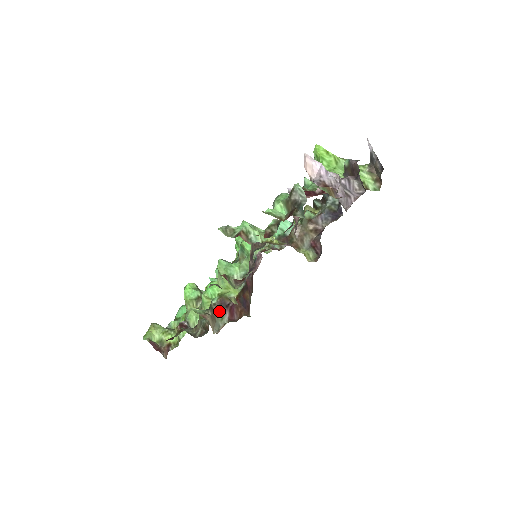
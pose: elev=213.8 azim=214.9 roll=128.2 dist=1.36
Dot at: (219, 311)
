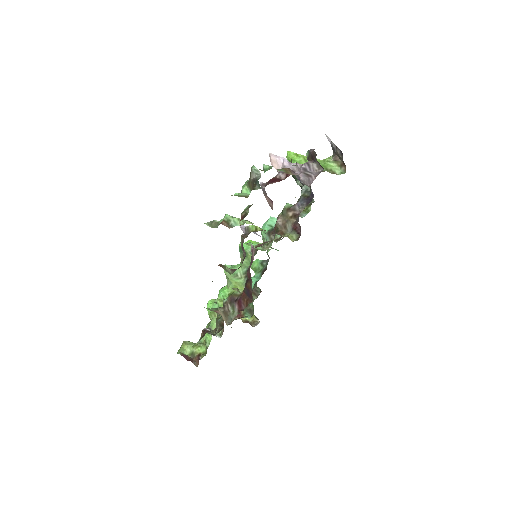
Dot at: (230, 307)
